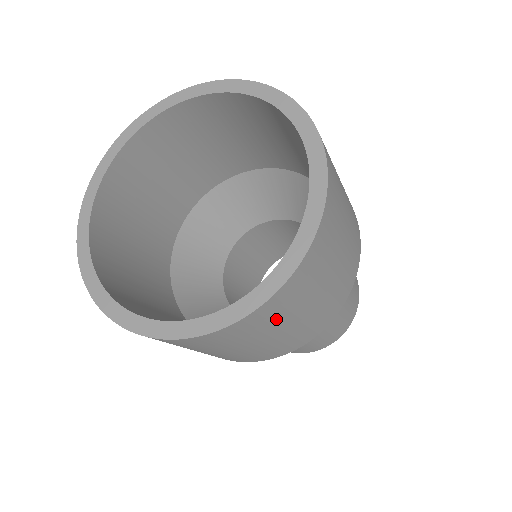
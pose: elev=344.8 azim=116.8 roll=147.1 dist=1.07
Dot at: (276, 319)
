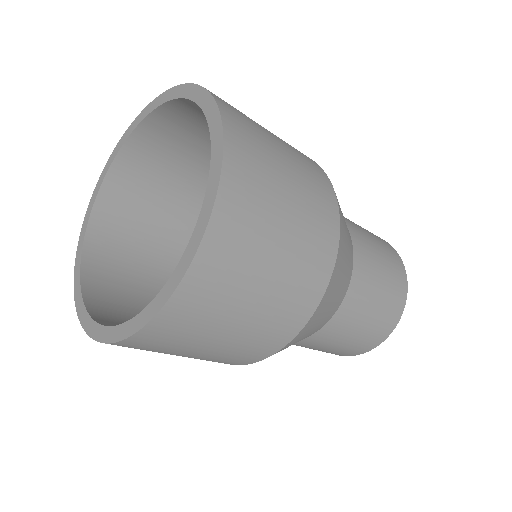
Dot at: (248, 242)
